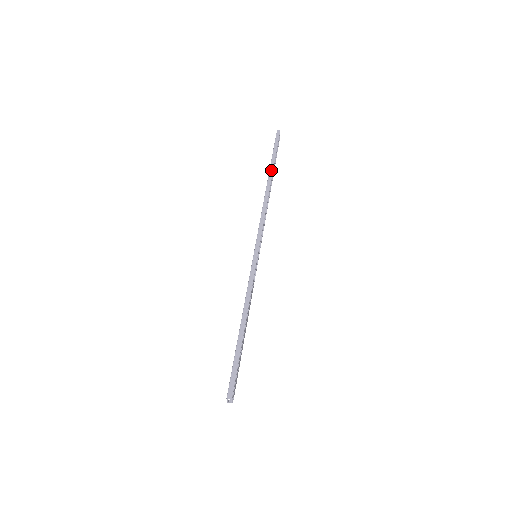
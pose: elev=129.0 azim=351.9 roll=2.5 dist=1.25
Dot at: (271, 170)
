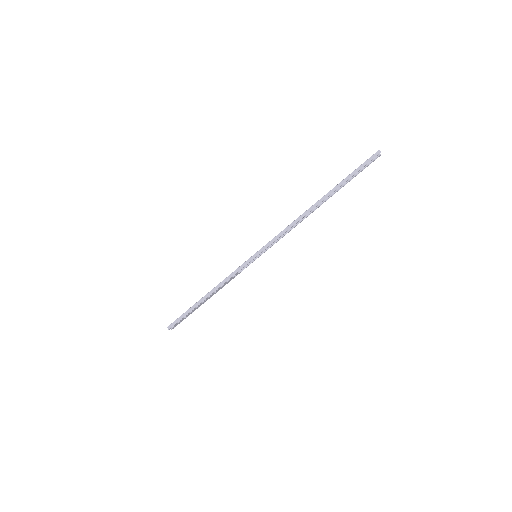
Dot at: (331, 191)
